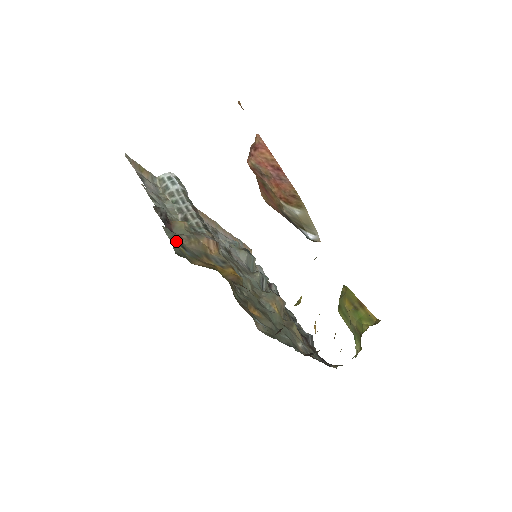
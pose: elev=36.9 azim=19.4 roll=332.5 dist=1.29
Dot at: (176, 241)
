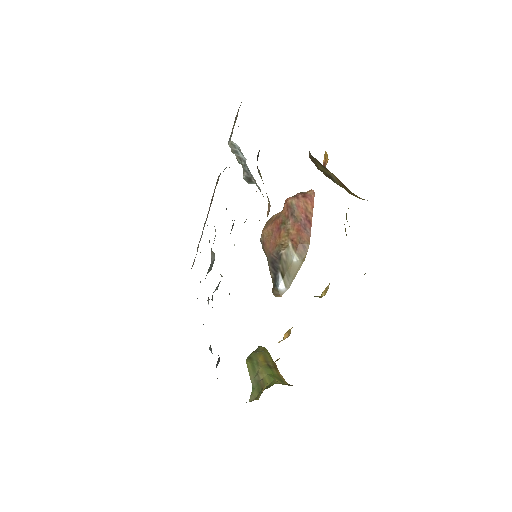
Dot at: occluded
